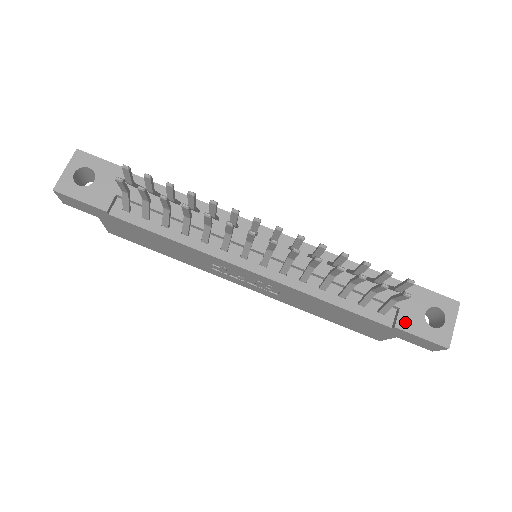
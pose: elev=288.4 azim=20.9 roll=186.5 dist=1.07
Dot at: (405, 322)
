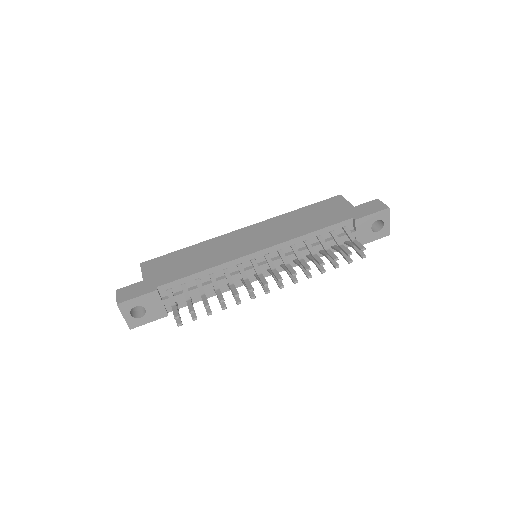
Dot at: (362, 241)
